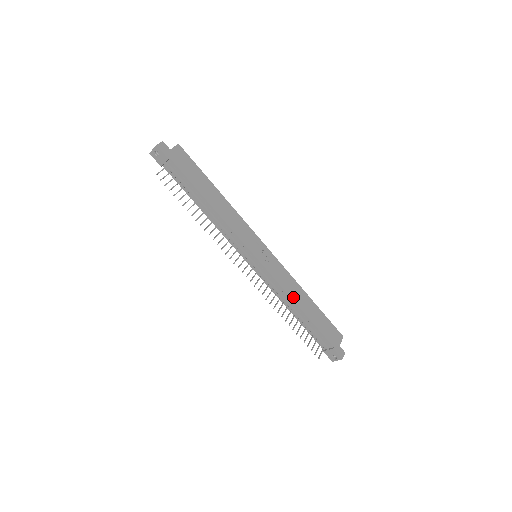
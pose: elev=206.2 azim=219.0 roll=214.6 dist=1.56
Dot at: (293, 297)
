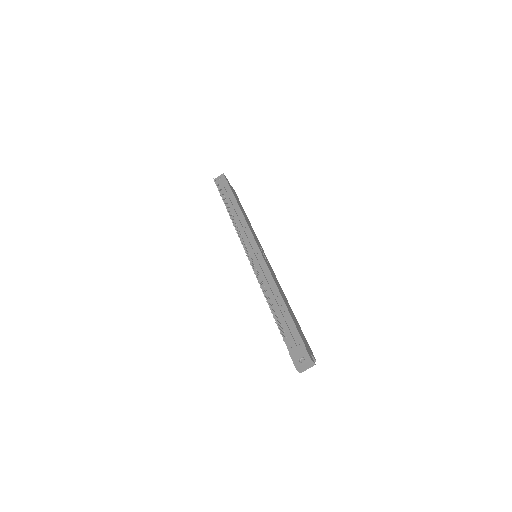
Dot at: (278, 287)
